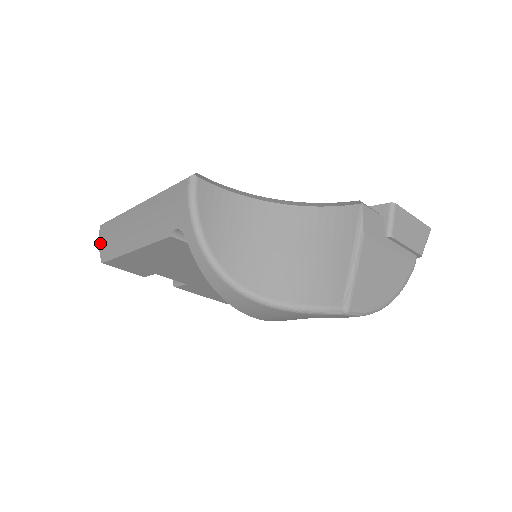
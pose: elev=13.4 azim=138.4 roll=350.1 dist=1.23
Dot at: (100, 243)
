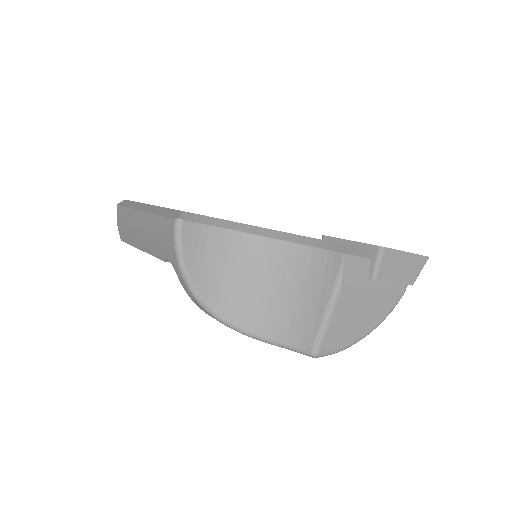
Dot at: (118, 223)
